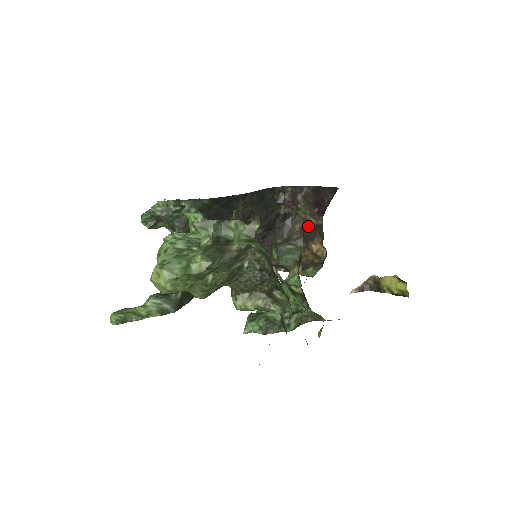
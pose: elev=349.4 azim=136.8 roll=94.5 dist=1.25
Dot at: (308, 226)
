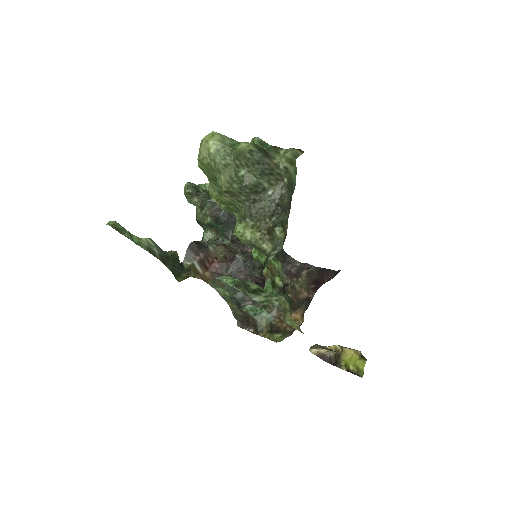
Dot at: (298, 298)
